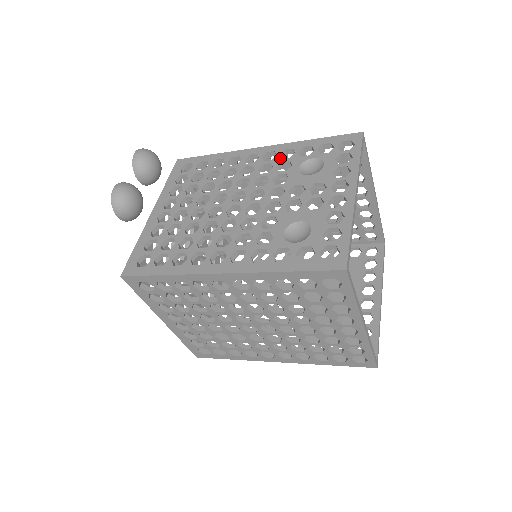
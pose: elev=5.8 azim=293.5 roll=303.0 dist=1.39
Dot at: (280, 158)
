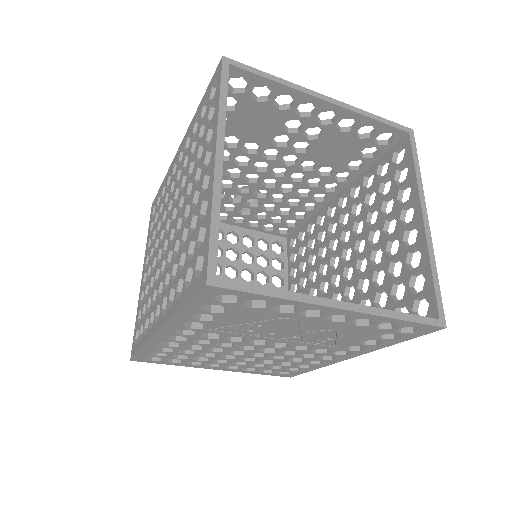
Dot at: occluded
